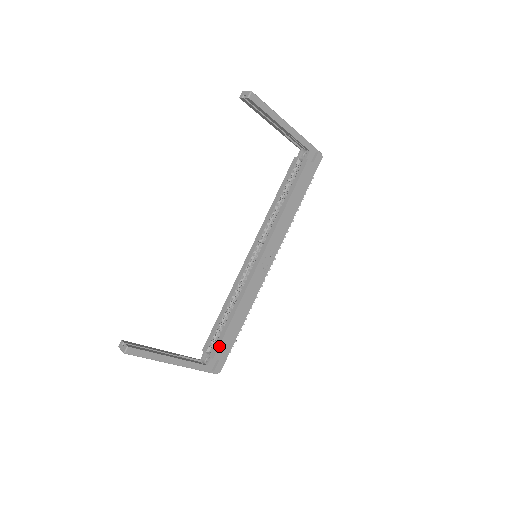
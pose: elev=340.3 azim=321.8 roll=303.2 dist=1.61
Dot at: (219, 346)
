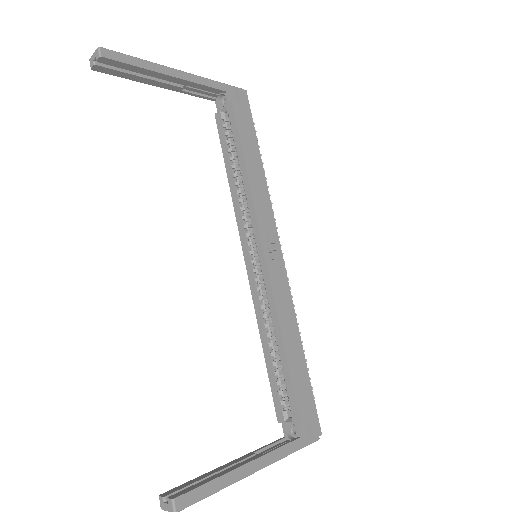
Dot at: (295, 400)
